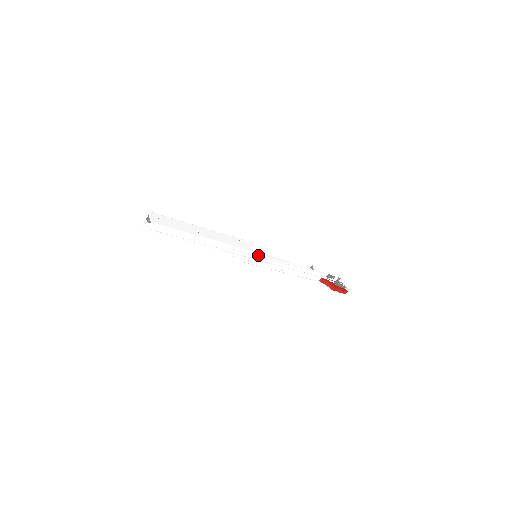
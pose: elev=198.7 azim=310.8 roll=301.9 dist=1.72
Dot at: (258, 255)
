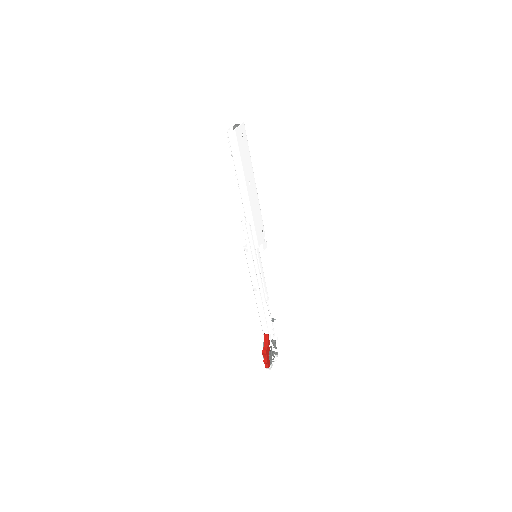
Dot at: (258, 257)
